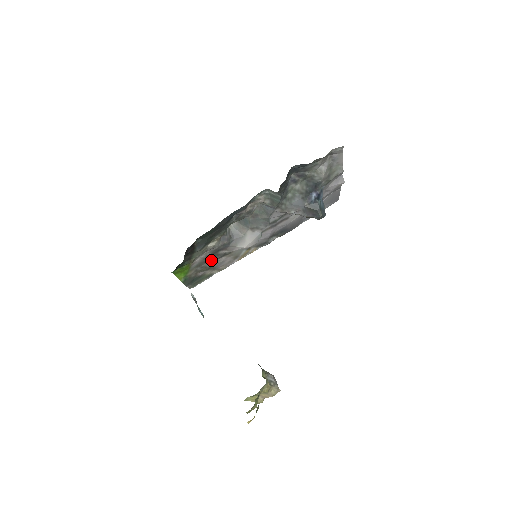
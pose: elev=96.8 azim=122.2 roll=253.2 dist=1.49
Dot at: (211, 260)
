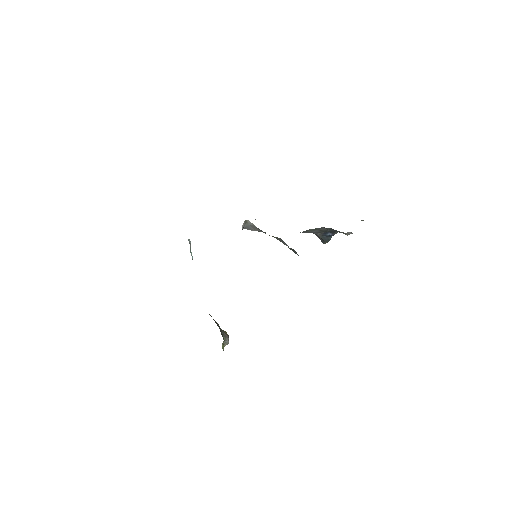
Dot at: occluded
